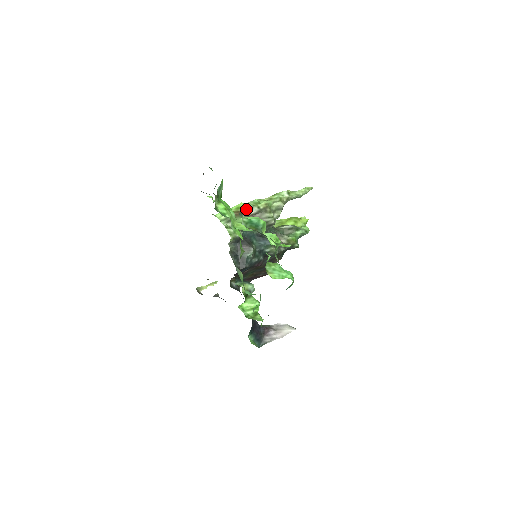
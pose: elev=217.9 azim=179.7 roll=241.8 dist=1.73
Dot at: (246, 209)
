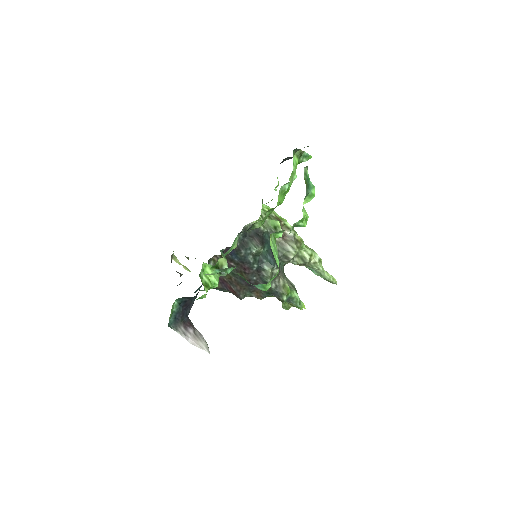
Dot at: (286, 225)
